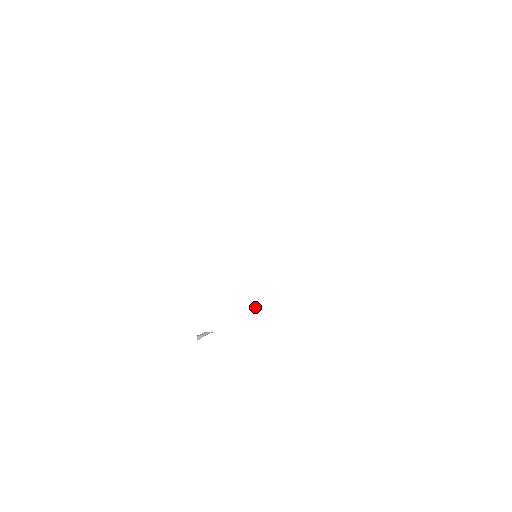
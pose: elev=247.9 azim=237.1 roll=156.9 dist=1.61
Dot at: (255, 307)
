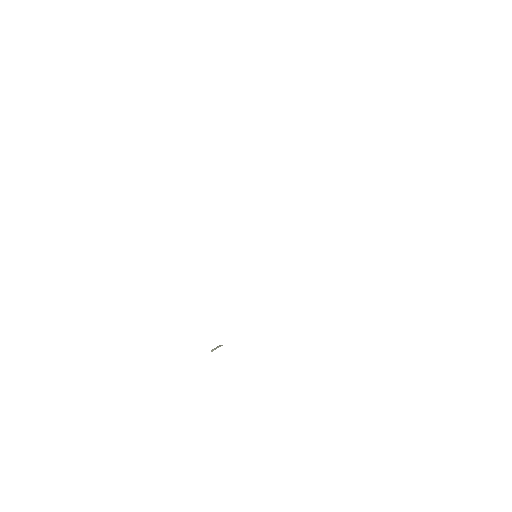
Dot at: occluded
